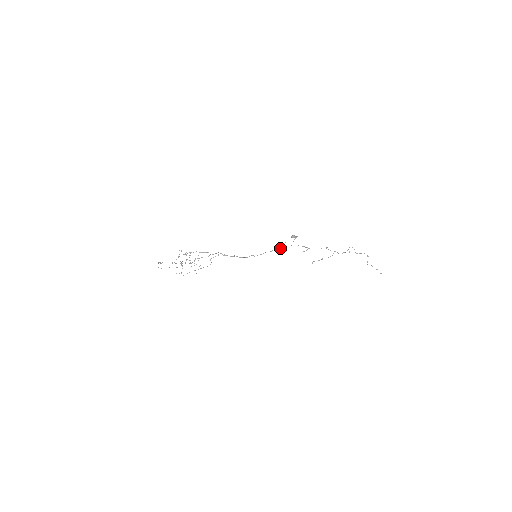
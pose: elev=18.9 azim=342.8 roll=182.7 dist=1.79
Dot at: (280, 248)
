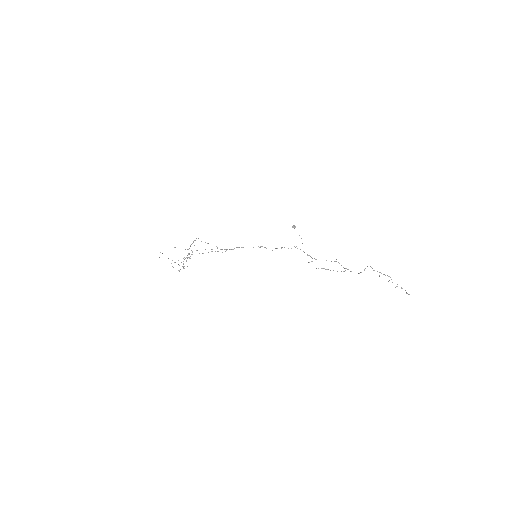
Dot at: (282, 247)
